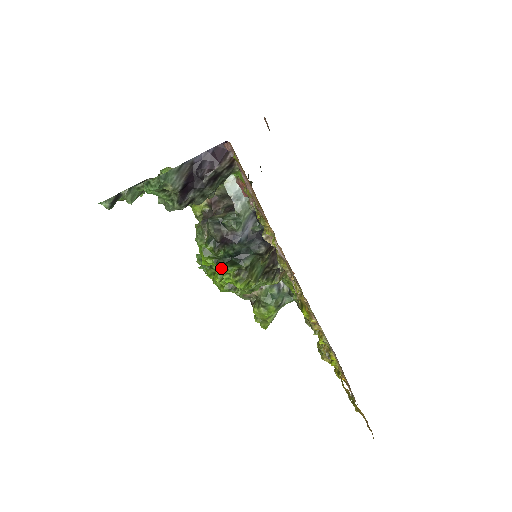
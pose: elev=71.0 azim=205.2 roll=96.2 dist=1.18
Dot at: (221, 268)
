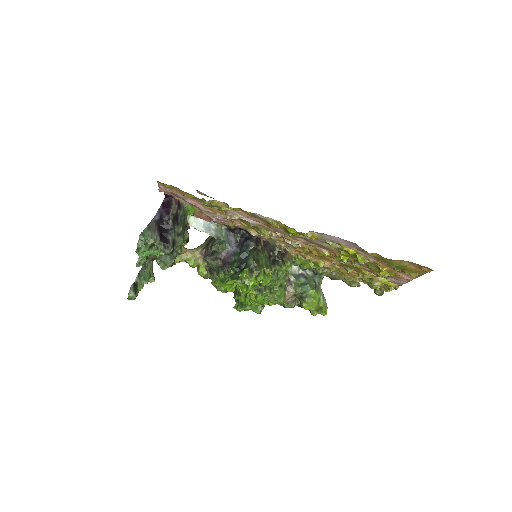
Dot at: (239, 280)
